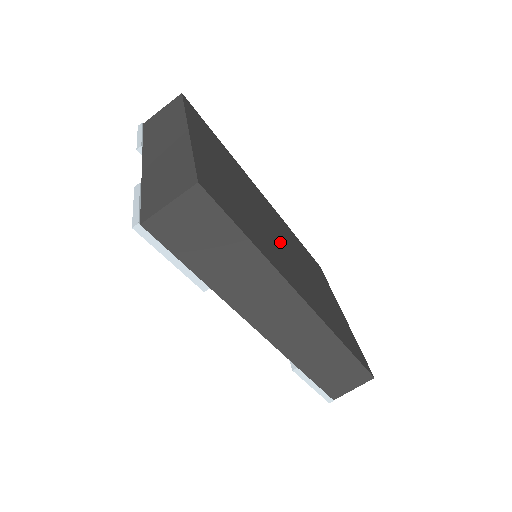
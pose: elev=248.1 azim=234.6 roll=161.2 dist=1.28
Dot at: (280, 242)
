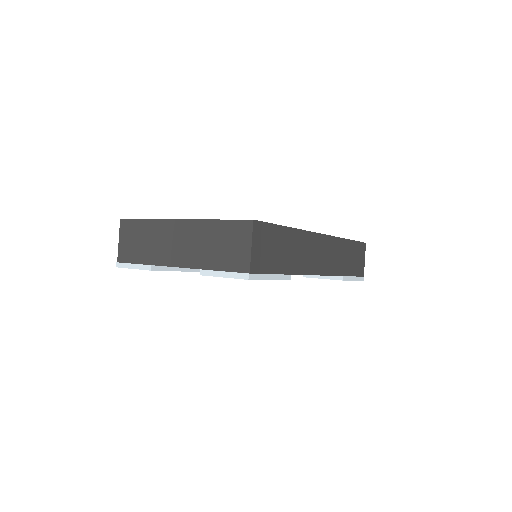
Dot at: occluded
